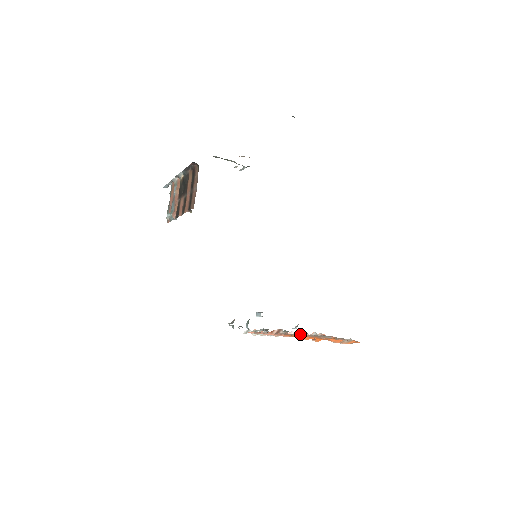
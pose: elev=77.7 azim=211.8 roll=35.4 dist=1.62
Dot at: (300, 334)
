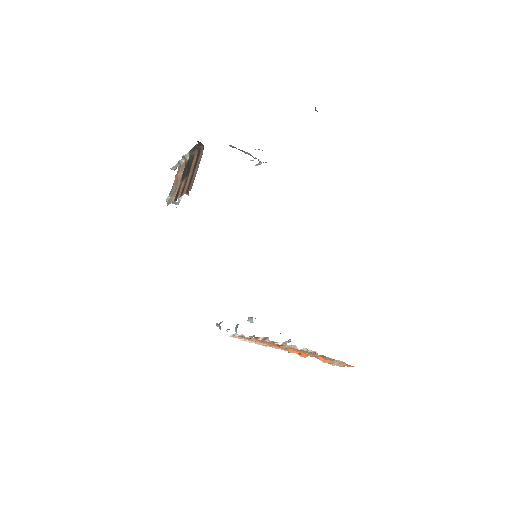
Dot at: occluded
